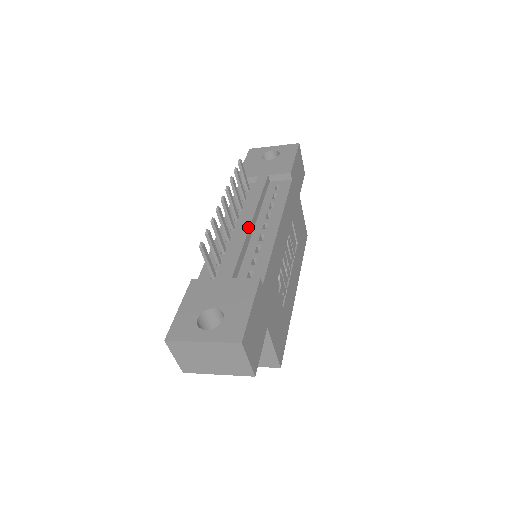
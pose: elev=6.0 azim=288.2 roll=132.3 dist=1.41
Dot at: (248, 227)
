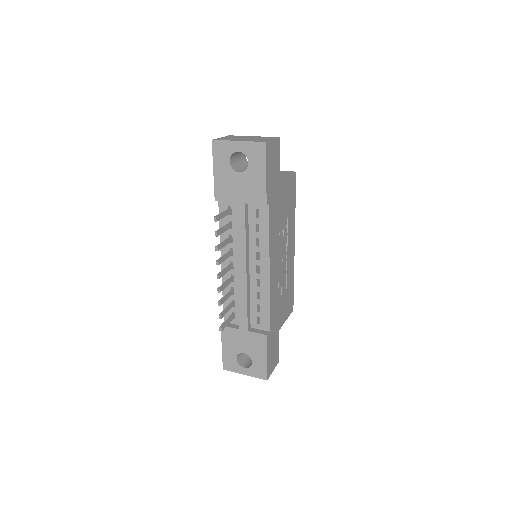
Dot at: (245, 280)
